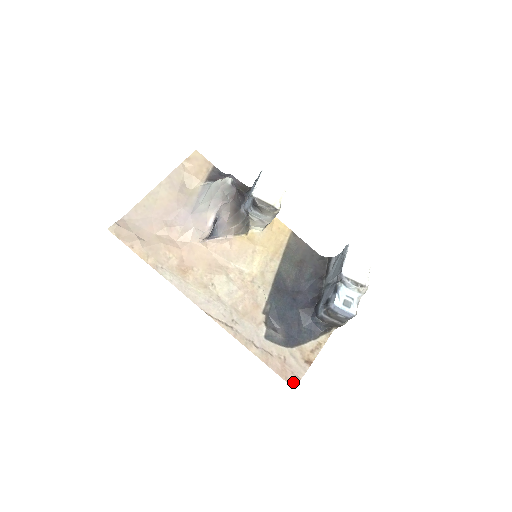
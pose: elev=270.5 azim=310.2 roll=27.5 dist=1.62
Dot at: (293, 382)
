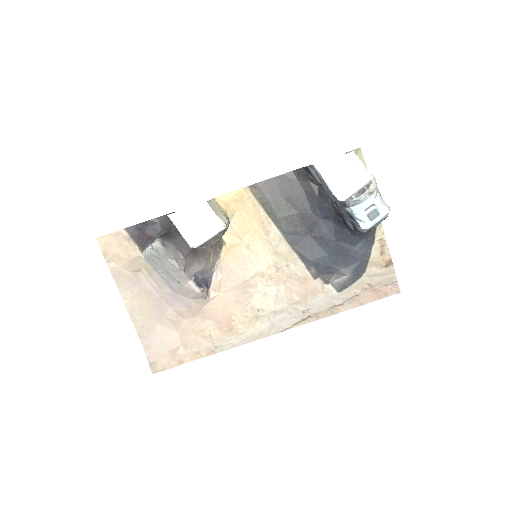
Dot at: (394, 290)
